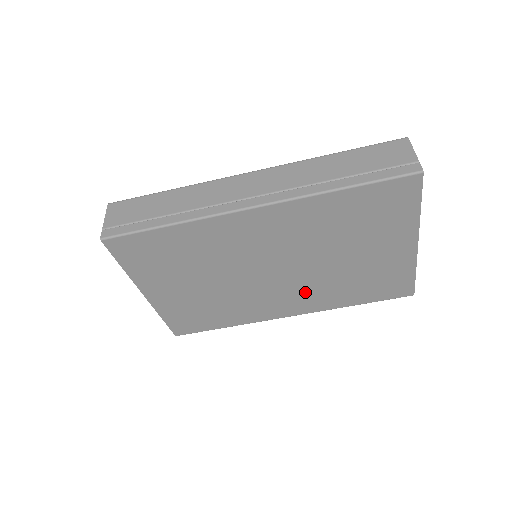
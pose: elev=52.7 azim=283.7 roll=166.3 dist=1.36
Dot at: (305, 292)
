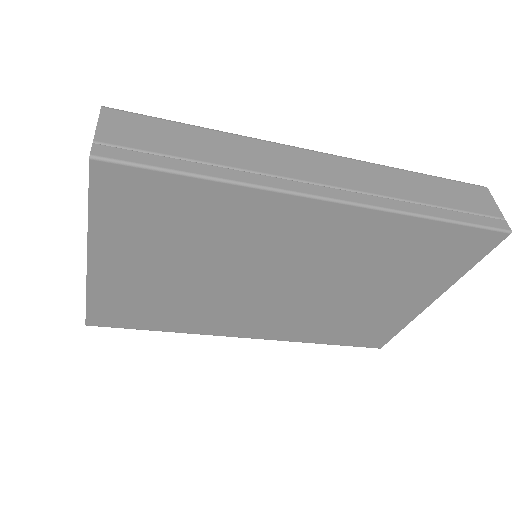
Dot at: (288, 316)
